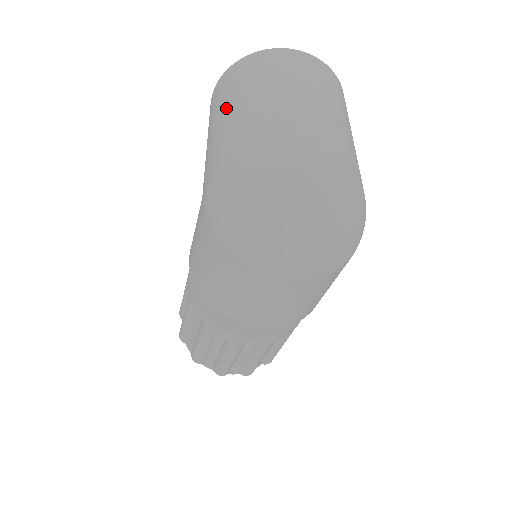
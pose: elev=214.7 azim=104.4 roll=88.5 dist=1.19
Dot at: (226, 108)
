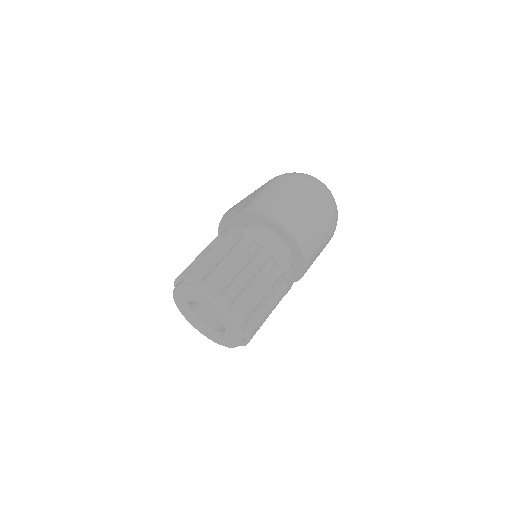
Dot at: occluded
